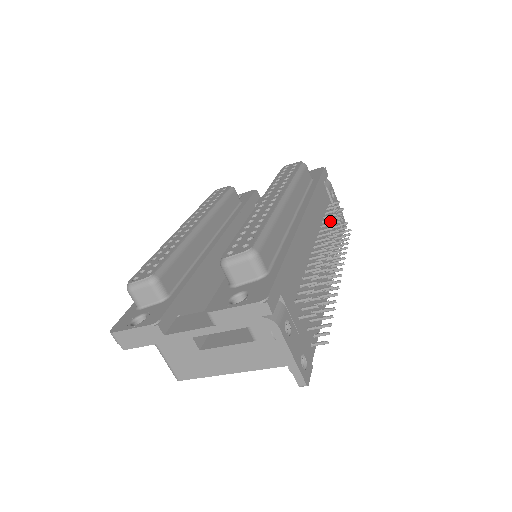
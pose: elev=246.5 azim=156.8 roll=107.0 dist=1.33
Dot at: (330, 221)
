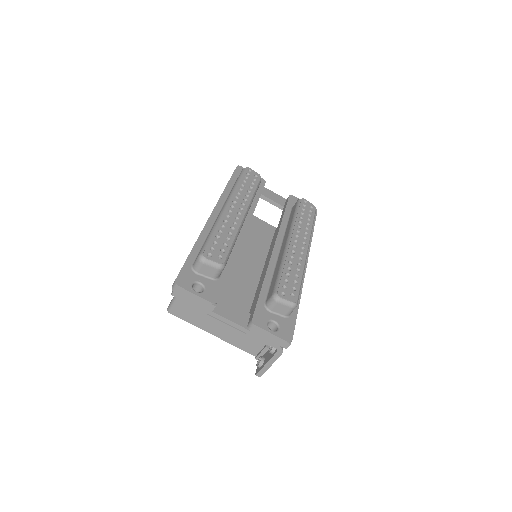
Dot at: occluded
